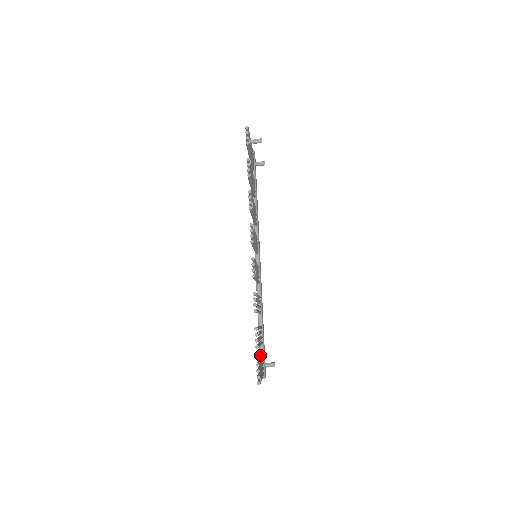
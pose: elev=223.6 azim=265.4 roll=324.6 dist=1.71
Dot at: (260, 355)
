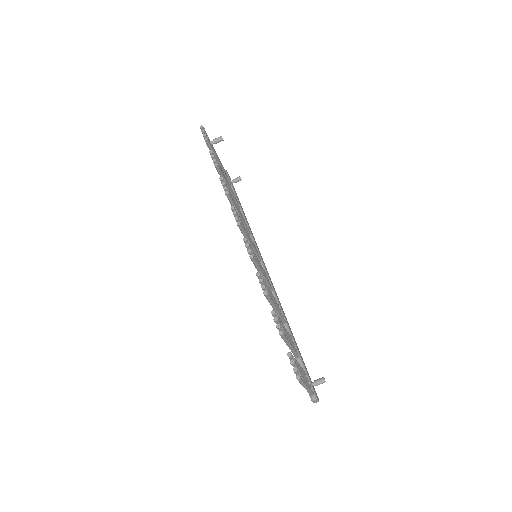
Dot at: occluded
